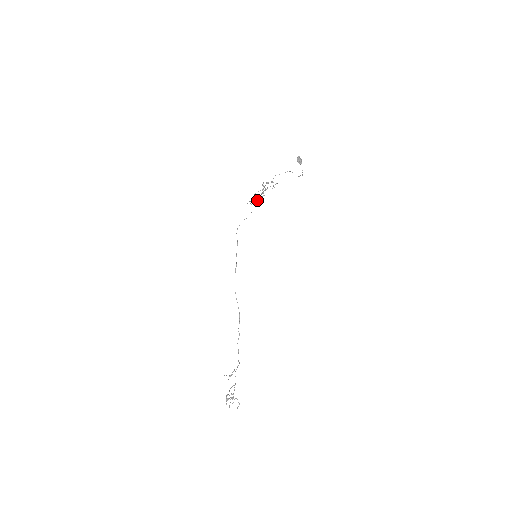
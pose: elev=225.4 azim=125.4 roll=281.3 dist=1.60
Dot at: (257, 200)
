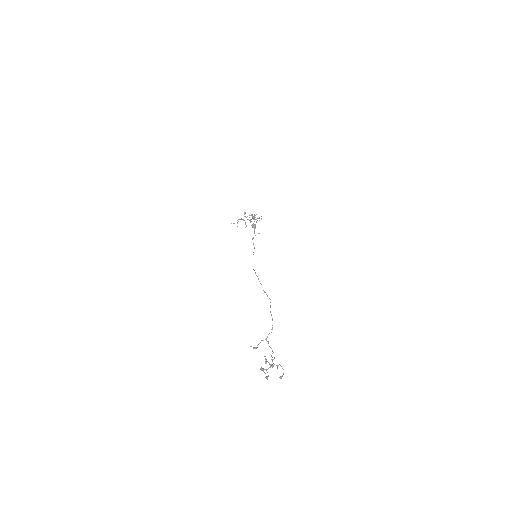
Dot at: (254, 218)
